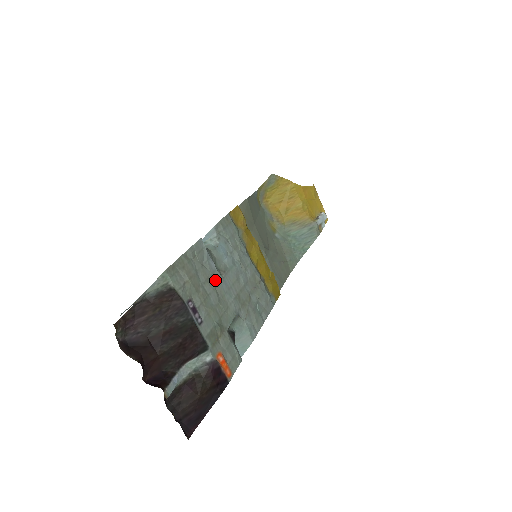
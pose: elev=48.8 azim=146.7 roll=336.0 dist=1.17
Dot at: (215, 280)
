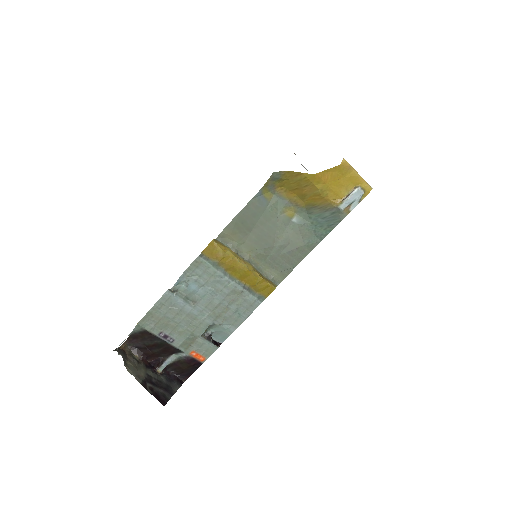
Dot at: (185, 312)
